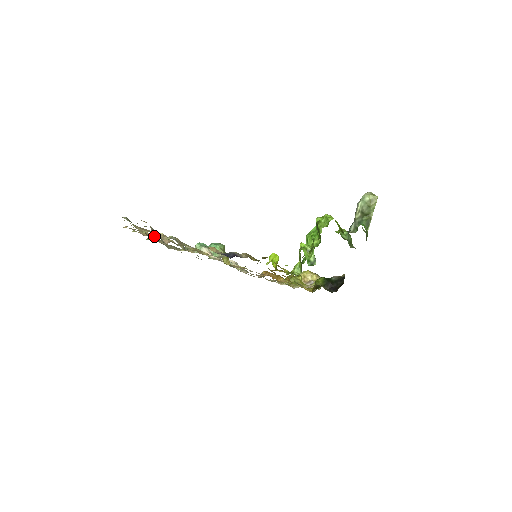
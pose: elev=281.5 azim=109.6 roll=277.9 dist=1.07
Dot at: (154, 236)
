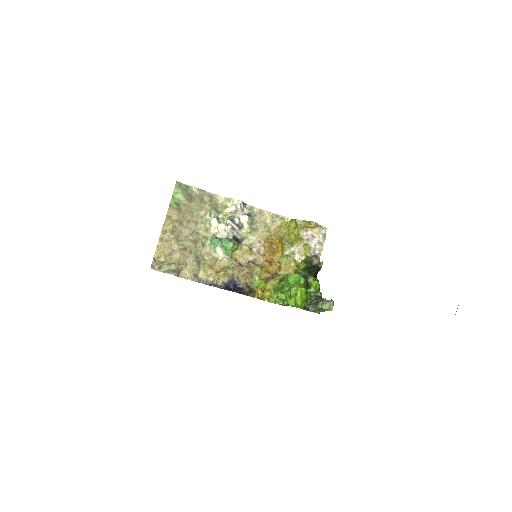
Dot at: (179, 213)
